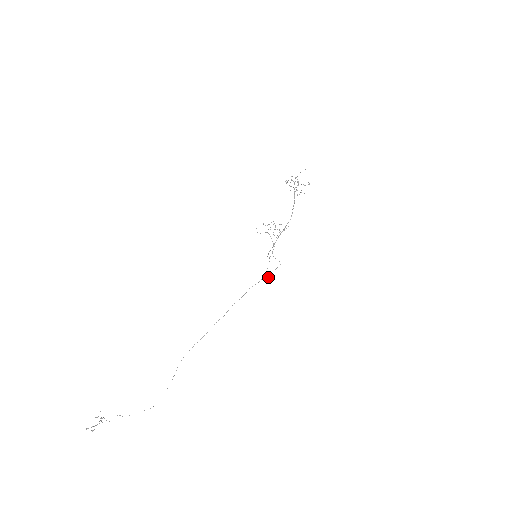
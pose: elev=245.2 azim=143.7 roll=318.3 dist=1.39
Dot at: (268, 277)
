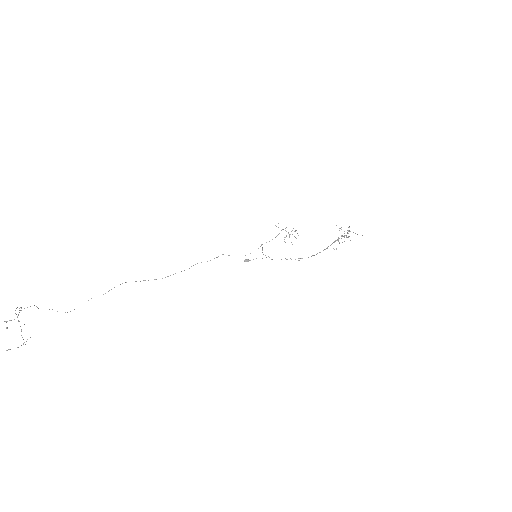
Dot at: (246, 259)
